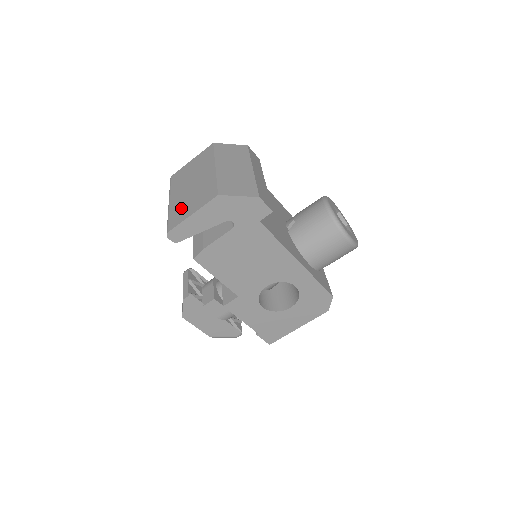
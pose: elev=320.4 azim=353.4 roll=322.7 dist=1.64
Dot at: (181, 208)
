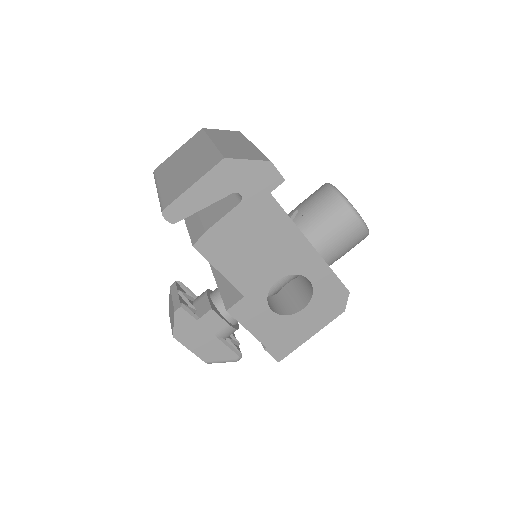
Dot at: (176, 185)
